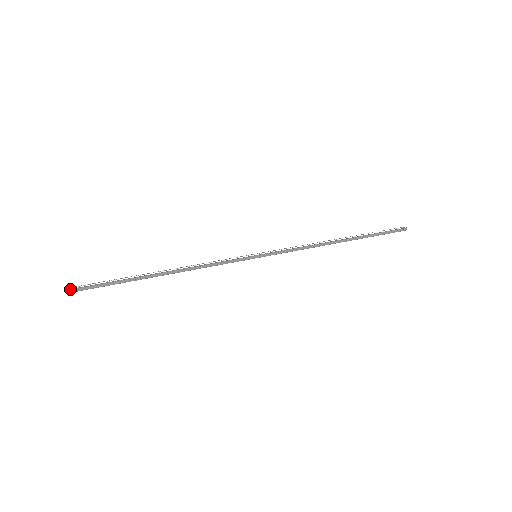
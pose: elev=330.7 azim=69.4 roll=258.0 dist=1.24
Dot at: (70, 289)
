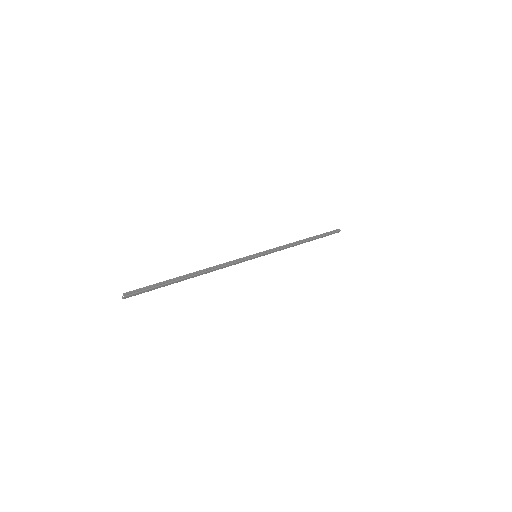
Dot at: (126, 292)
